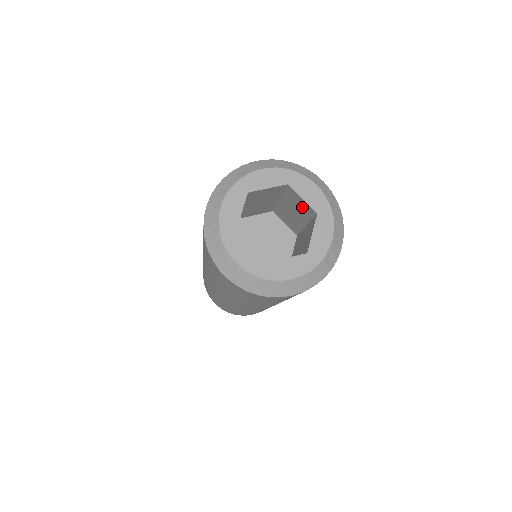
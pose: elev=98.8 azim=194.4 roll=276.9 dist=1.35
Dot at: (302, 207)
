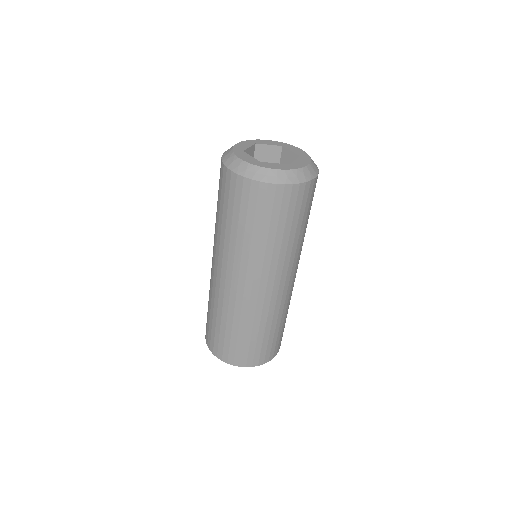
Dot at: occluded
